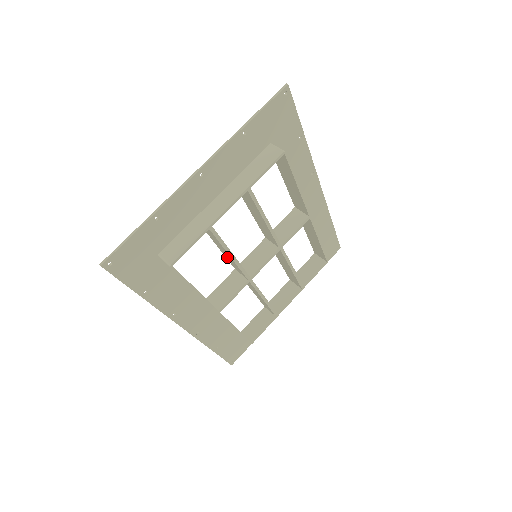
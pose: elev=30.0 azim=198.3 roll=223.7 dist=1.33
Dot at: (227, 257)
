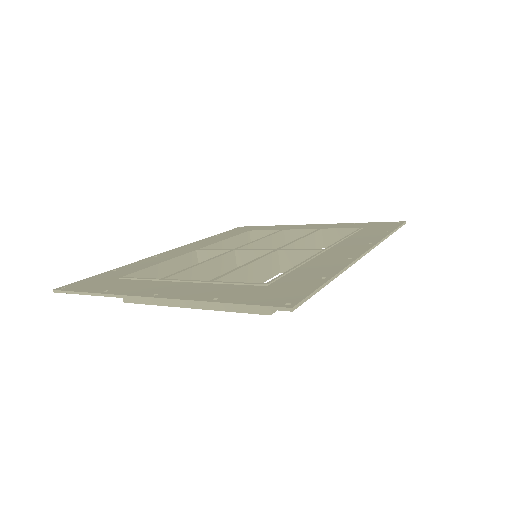
Dot at: (212, 265)
